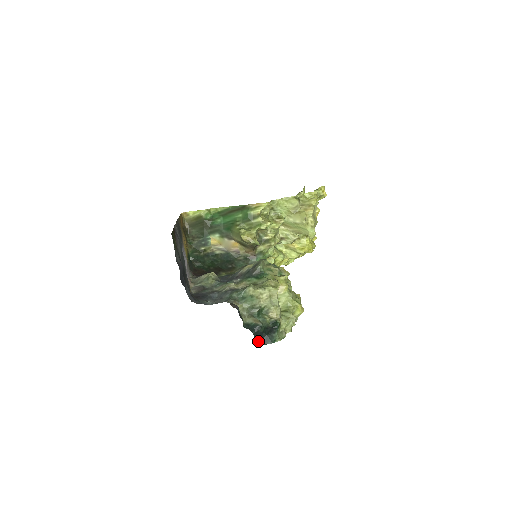
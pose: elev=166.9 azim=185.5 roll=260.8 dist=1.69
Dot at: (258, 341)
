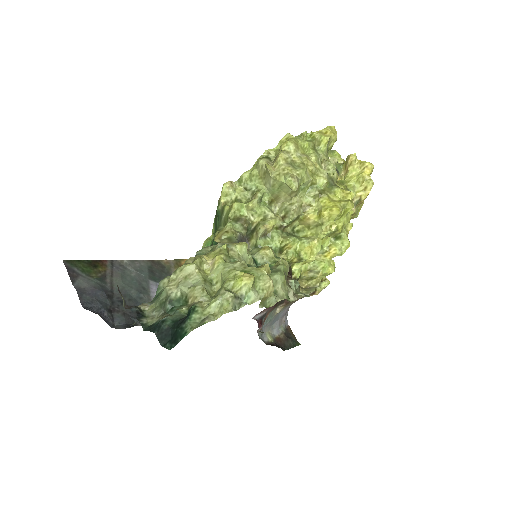
Dot at: (166, 343)
